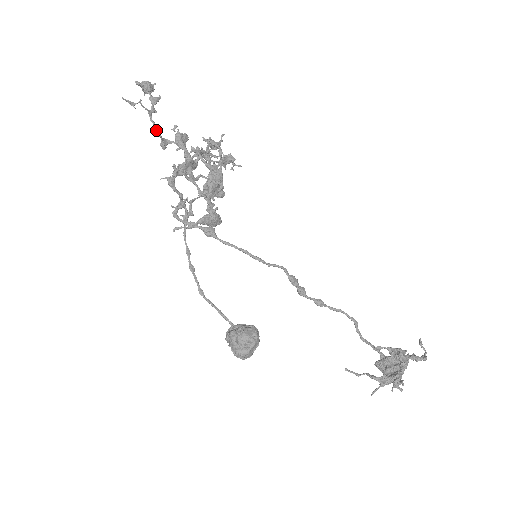
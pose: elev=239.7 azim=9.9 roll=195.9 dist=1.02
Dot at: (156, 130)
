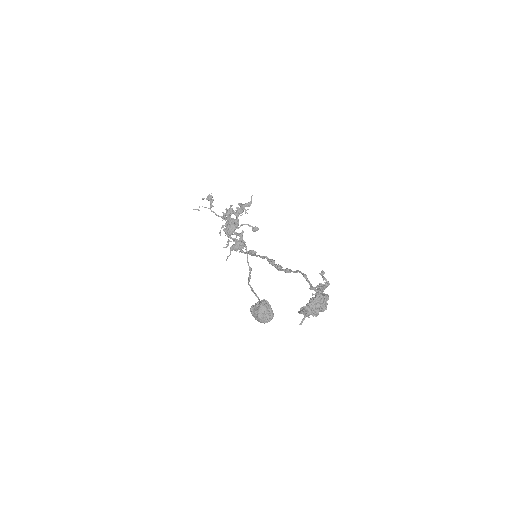
Dot at: (215, 214)
